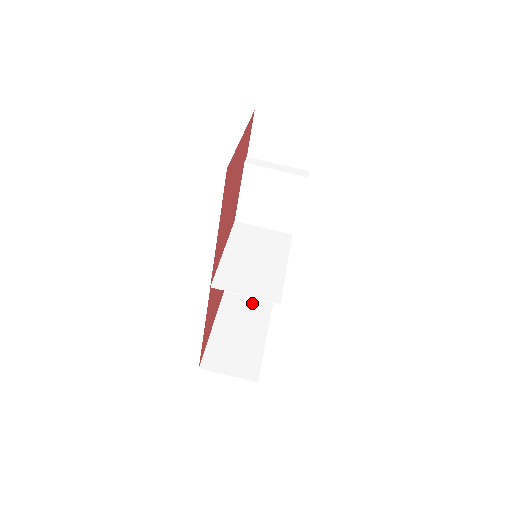
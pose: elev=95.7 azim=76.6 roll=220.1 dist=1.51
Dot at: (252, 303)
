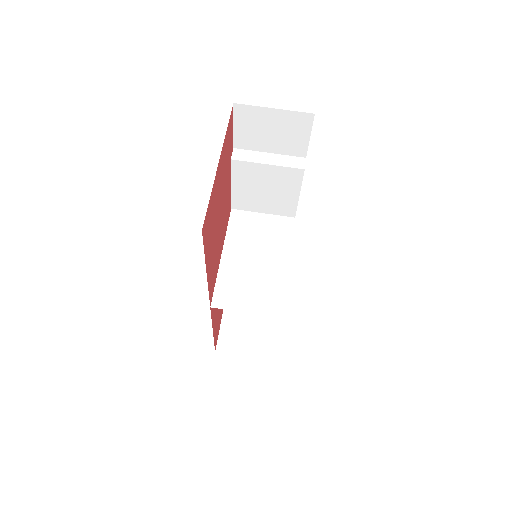
Dot at: occluded
